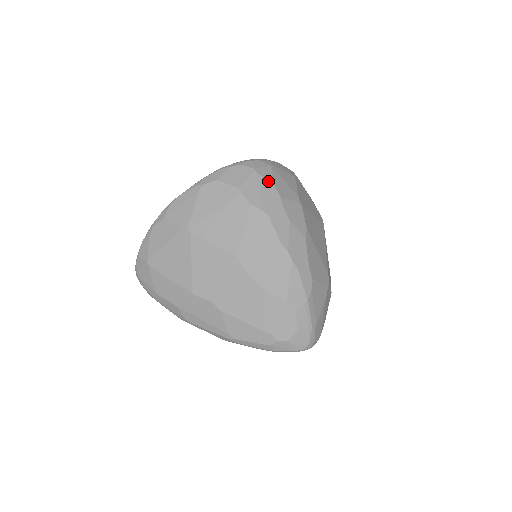
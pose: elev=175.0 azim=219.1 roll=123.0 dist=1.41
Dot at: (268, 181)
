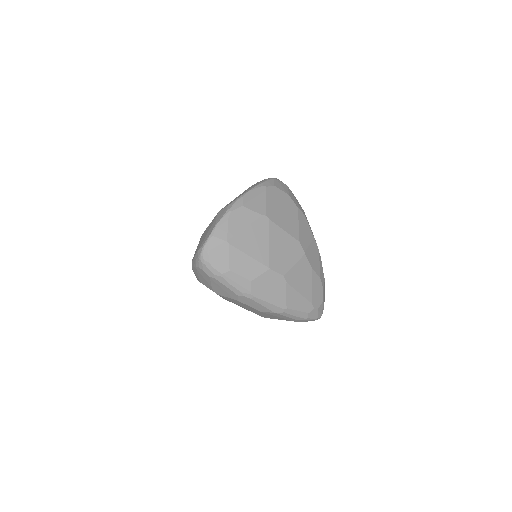
Dot at: (294, 196)
